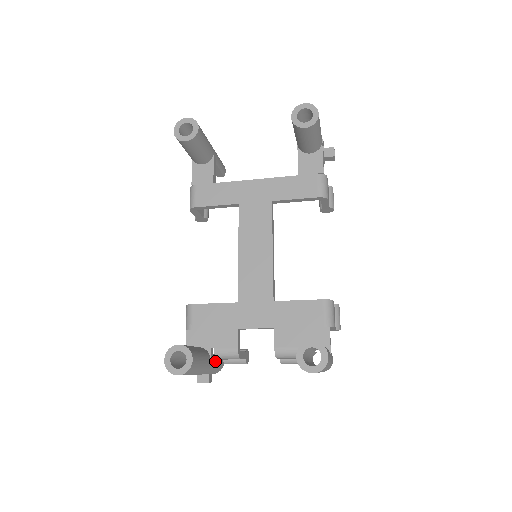
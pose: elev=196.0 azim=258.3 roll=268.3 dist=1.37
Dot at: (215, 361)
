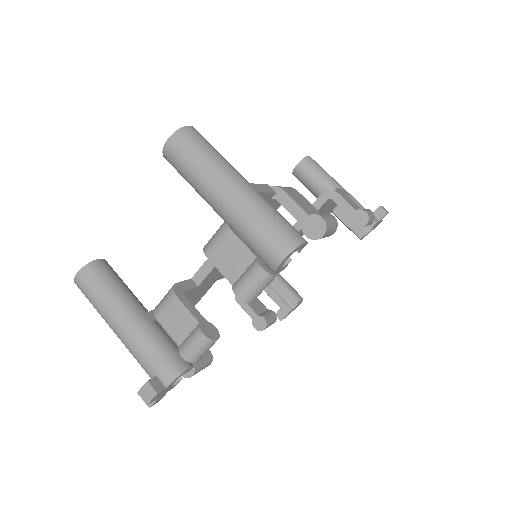
Dot at: (158, 331)
